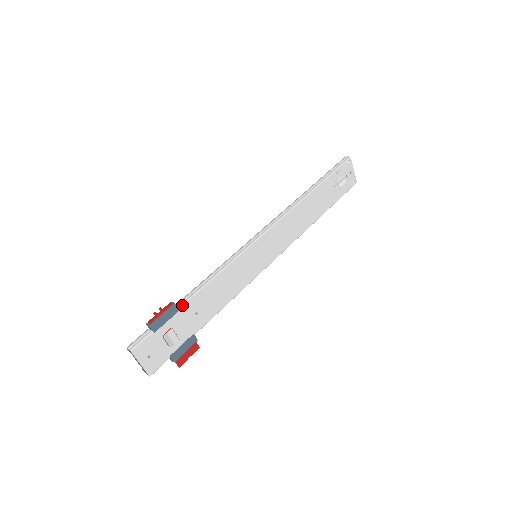
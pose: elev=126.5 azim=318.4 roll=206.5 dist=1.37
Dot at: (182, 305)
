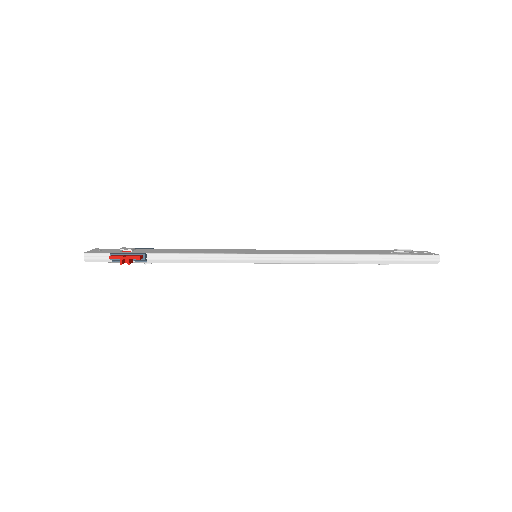
Dot at: (157, 249)
